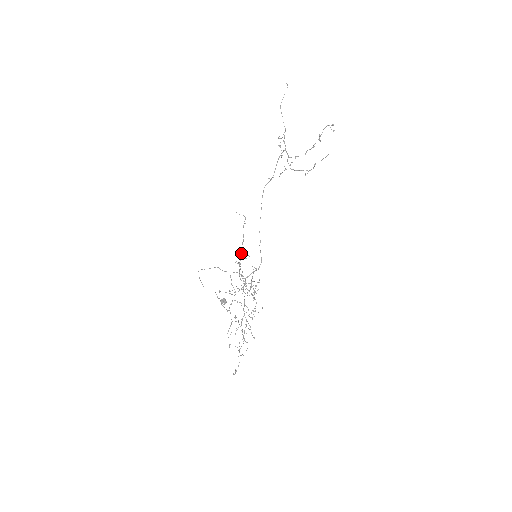
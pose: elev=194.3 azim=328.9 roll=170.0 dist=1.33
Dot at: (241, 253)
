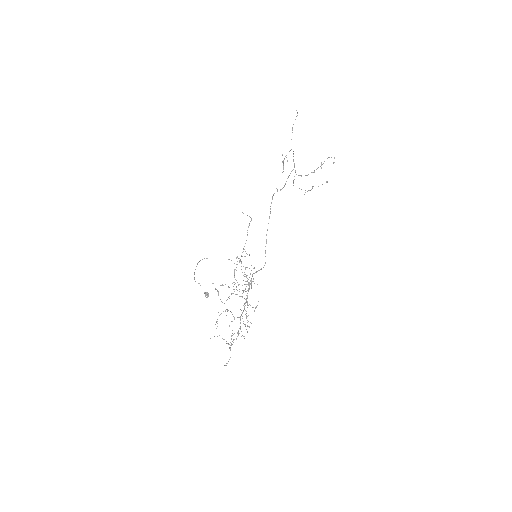
Dot at: occluded
